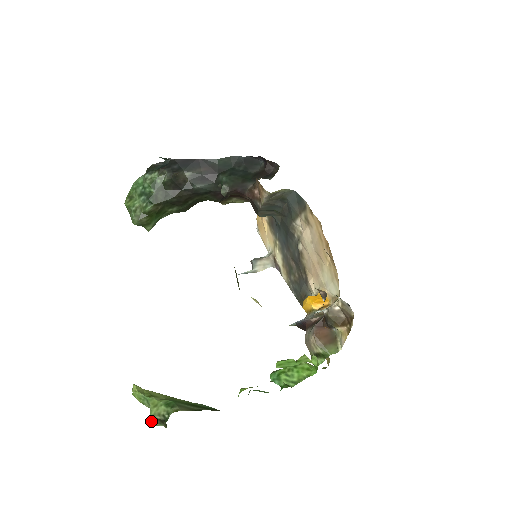
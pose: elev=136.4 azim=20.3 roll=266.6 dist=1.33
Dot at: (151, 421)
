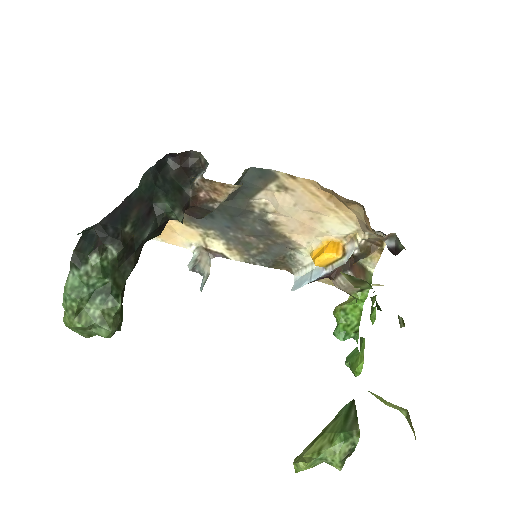
Dot at: (340, 467)
